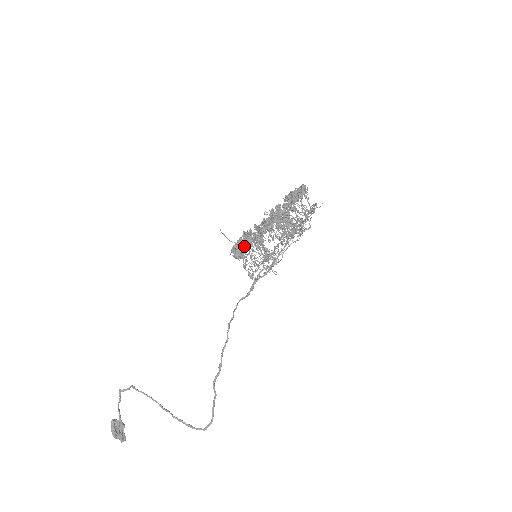
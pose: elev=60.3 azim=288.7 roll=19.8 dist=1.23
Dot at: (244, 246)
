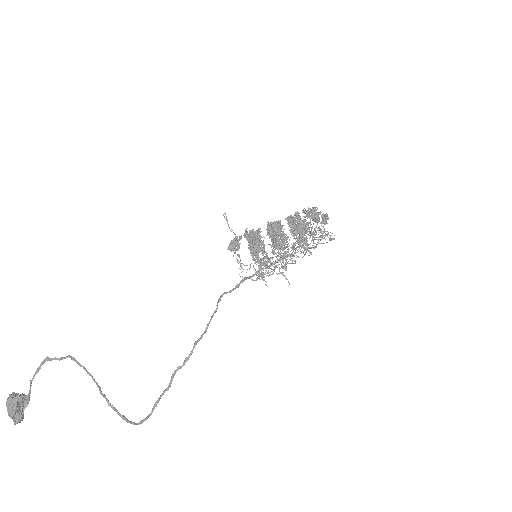
Dot at: occluded
